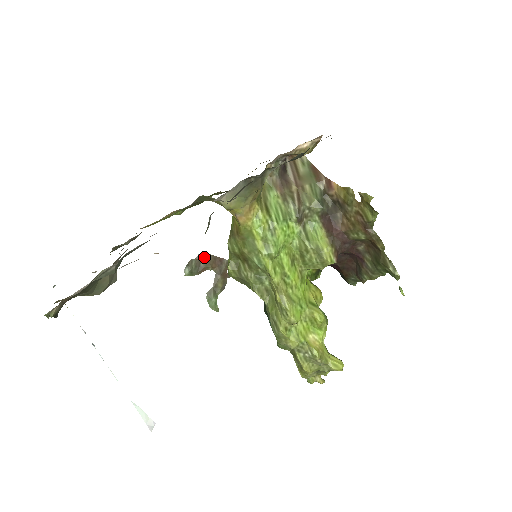
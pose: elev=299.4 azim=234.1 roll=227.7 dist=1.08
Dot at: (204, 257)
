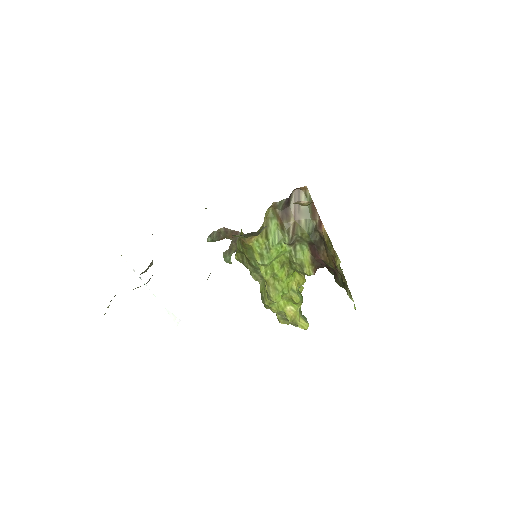
Dot at: (223, 231)
